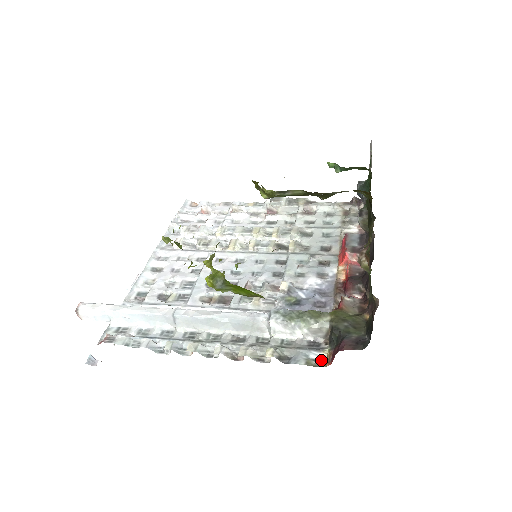
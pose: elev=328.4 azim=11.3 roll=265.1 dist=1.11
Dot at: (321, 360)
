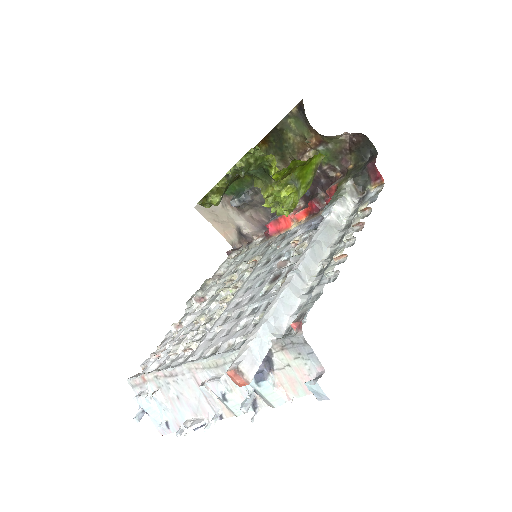
Dot at: (378, 189)
